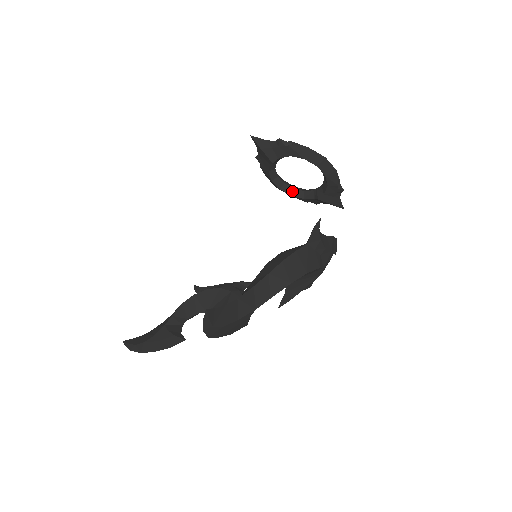
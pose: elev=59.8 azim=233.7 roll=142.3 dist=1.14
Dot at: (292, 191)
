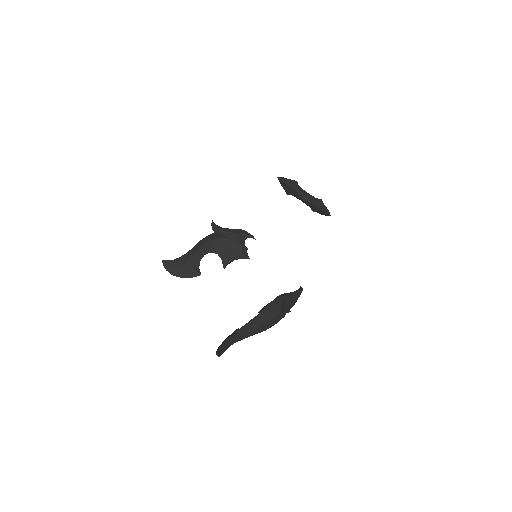
Dot at: occluded
